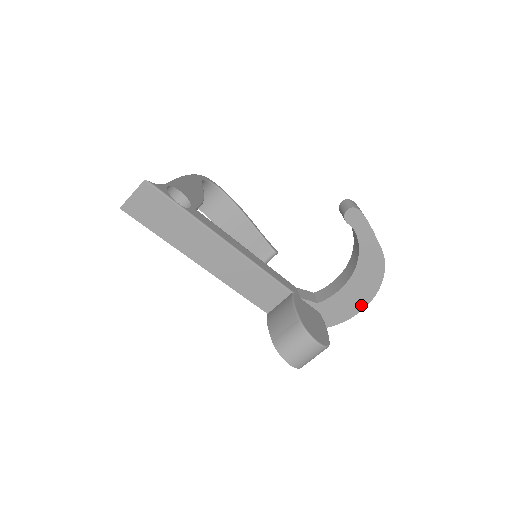
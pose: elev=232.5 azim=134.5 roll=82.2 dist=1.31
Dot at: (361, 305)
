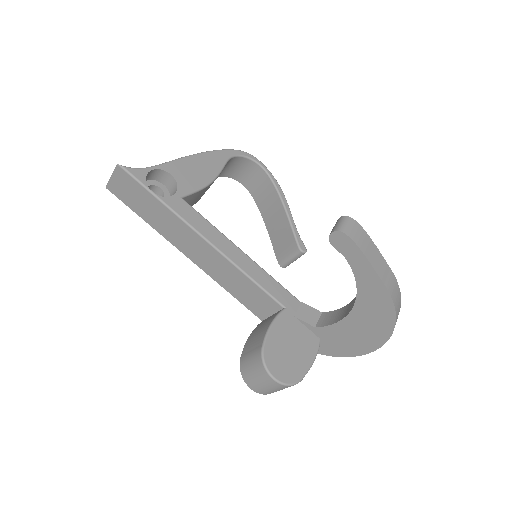
Dot at: (370, 346)
